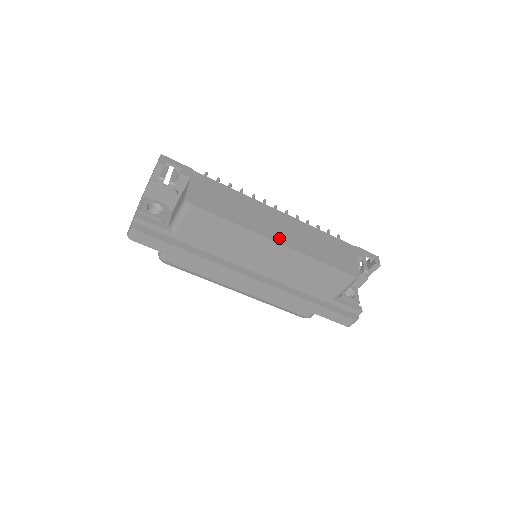
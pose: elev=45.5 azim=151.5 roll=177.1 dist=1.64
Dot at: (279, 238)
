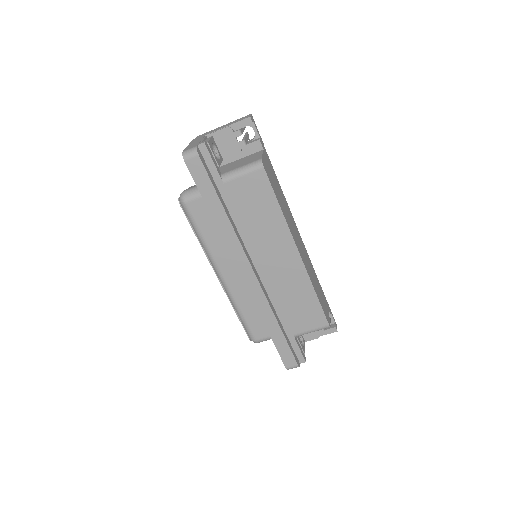
Dot at: (299, 250)
